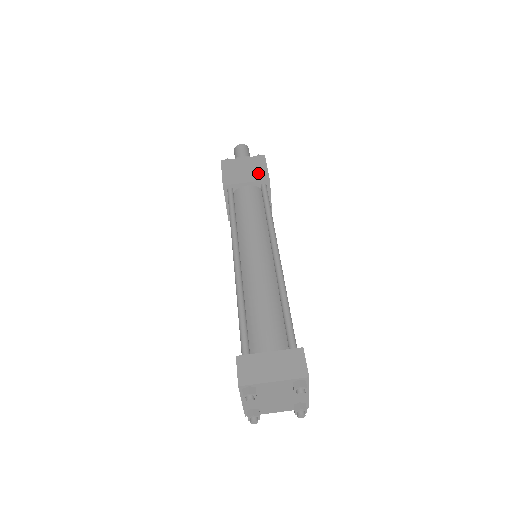
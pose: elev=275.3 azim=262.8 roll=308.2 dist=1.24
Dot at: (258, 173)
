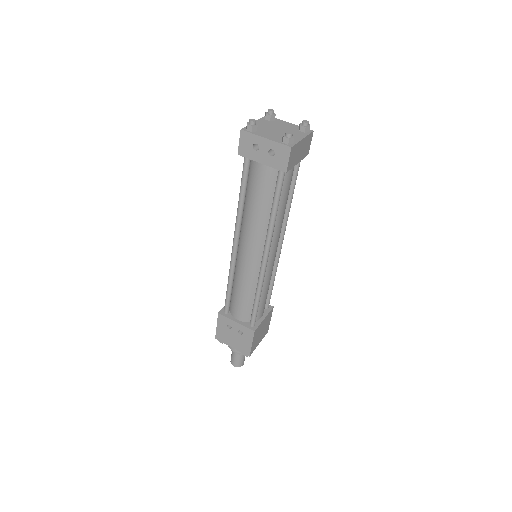
Dot at: occluded
